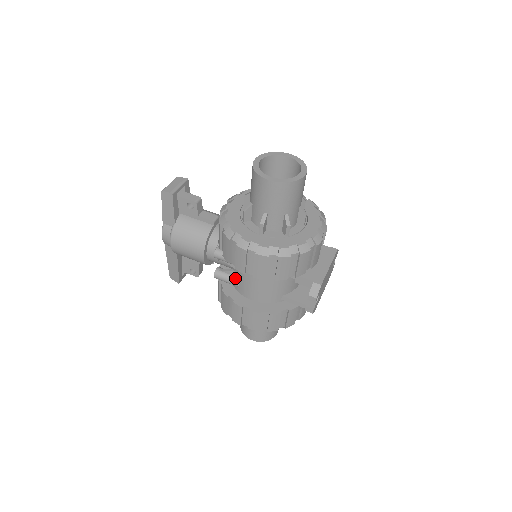
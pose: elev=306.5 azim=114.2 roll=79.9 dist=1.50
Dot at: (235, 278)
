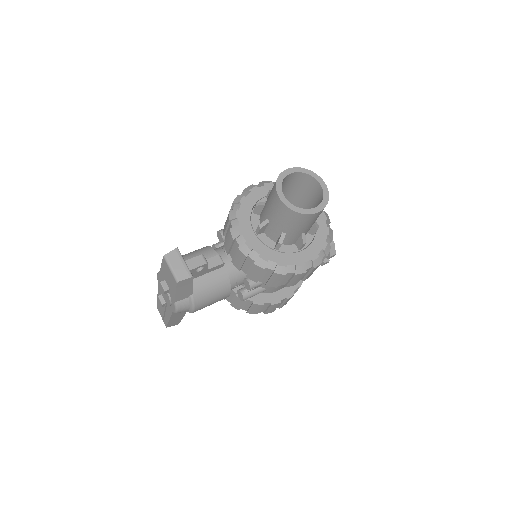
Dot at: (262, 288)
